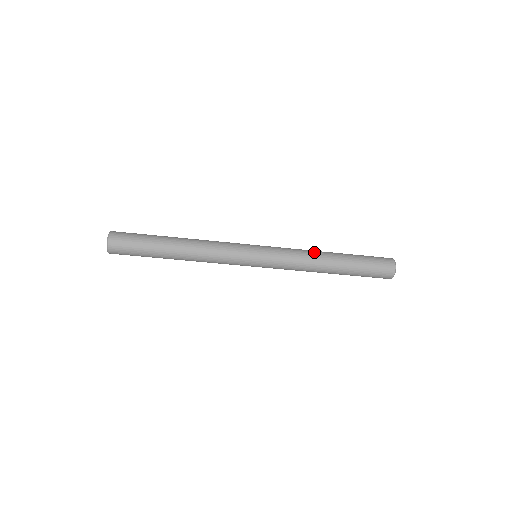
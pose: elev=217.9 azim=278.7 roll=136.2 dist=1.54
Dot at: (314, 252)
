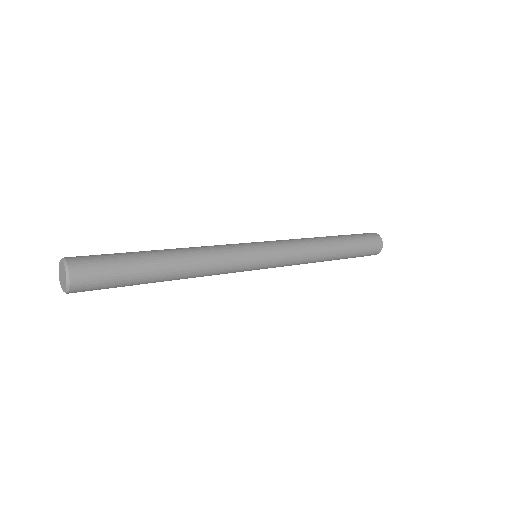
Dot at: (318, 255)
